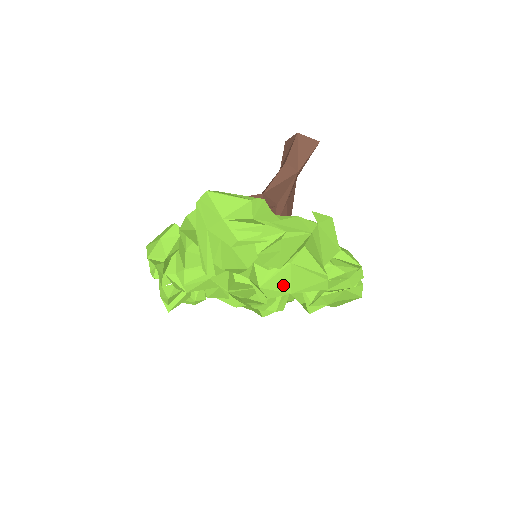
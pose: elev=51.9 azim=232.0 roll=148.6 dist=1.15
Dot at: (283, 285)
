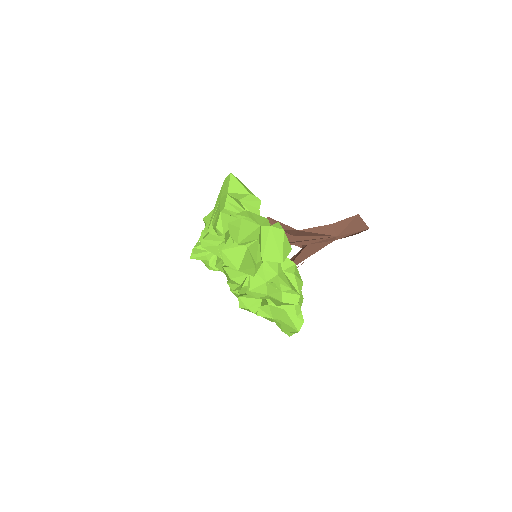
Dot at: (236, 260)
